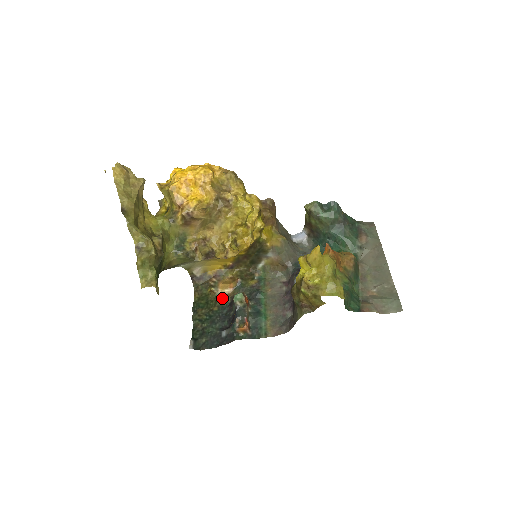
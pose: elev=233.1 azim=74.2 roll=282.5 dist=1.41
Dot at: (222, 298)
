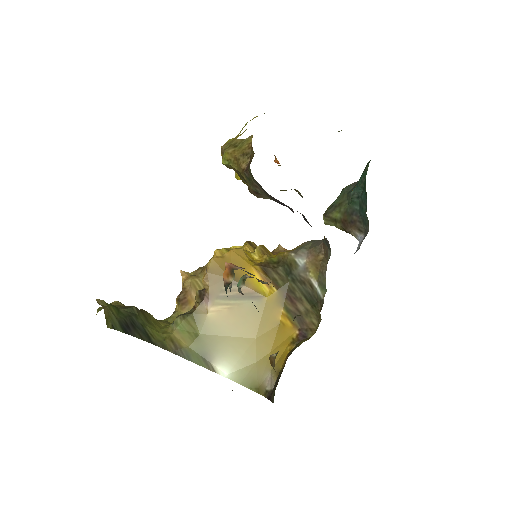
Dot at: occluded
